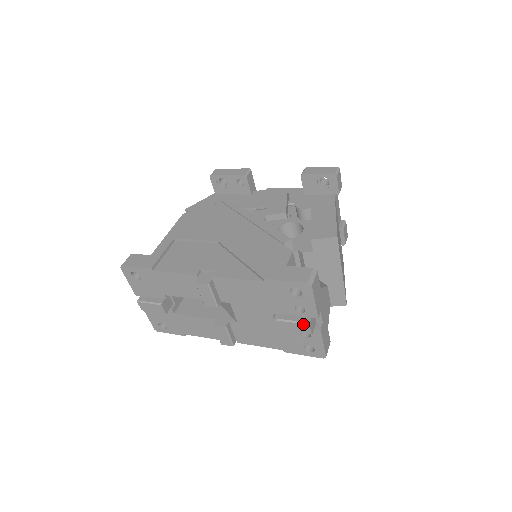
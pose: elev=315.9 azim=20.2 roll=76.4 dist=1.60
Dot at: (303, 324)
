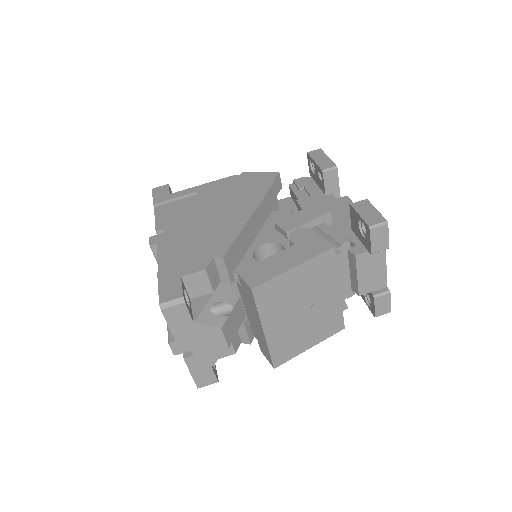
Dot at: (168, 339)
